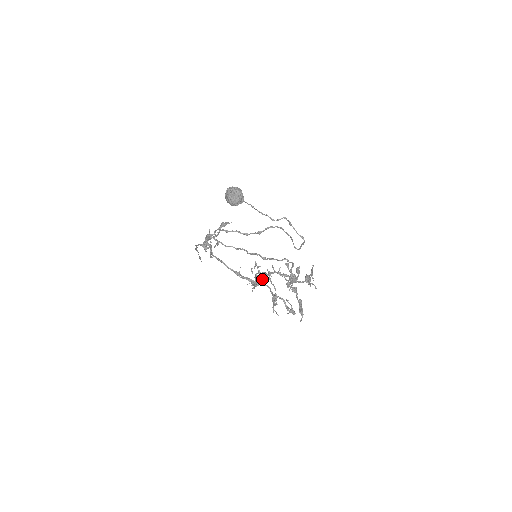
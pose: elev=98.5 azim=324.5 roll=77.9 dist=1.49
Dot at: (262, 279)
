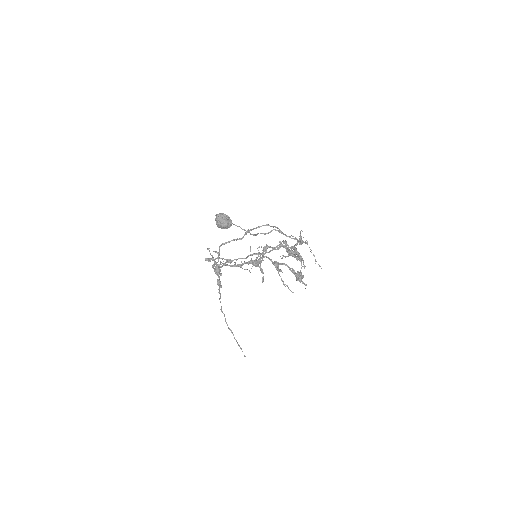
Dot at: (258, 252)
